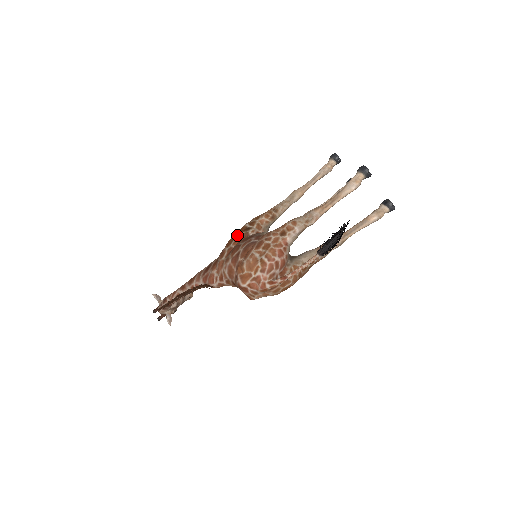
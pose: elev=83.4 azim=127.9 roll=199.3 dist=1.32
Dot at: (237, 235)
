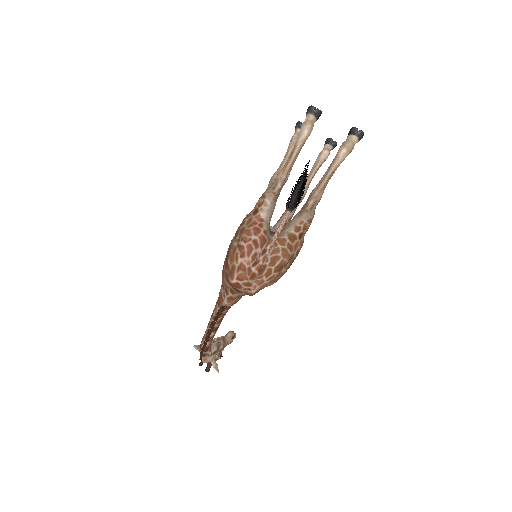
Dot at: (230, 243)
